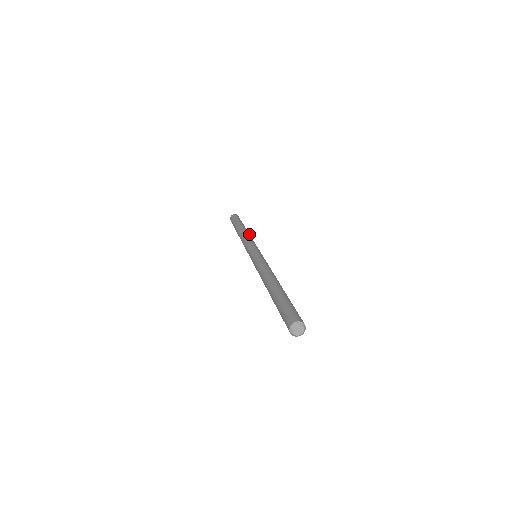
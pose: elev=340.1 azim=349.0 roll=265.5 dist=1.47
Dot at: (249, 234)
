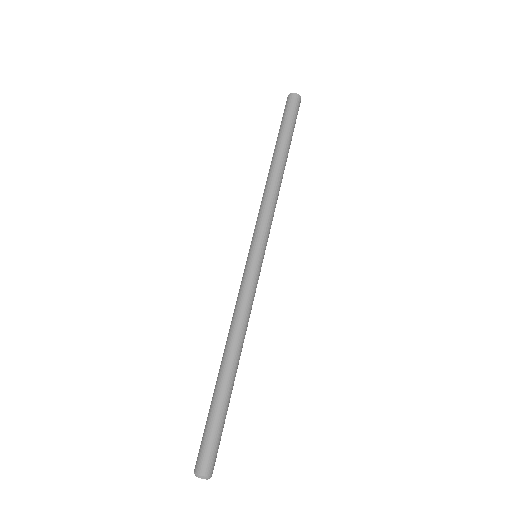
Dot at: (274, 182)
